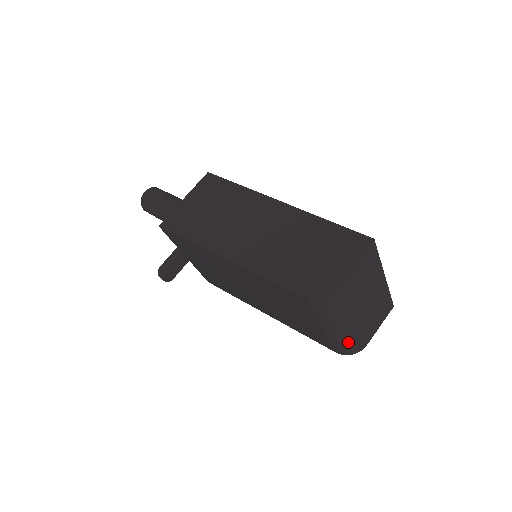
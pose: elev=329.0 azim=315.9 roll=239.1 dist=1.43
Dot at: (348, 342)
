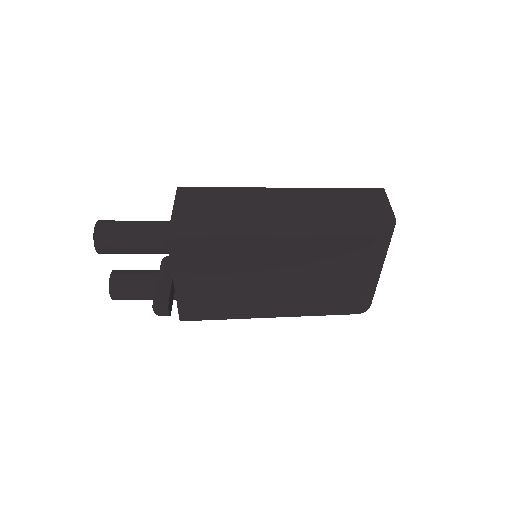
Dot at: (374, 291)
